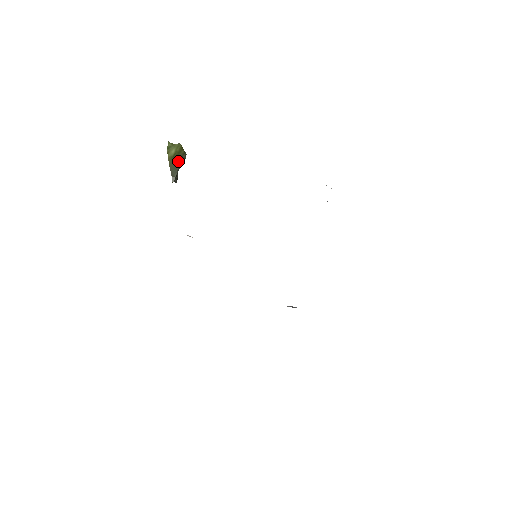
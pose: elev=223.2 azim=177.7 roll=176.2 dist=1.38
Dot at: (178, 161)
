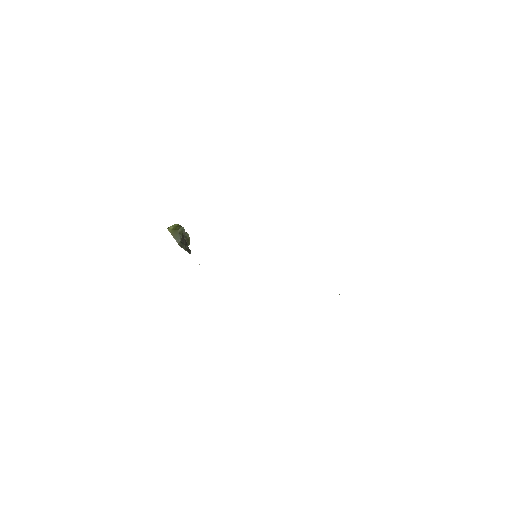
Dot at: (178, 231)
